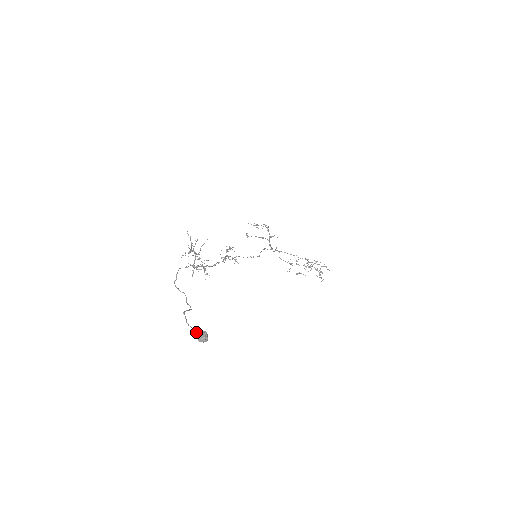
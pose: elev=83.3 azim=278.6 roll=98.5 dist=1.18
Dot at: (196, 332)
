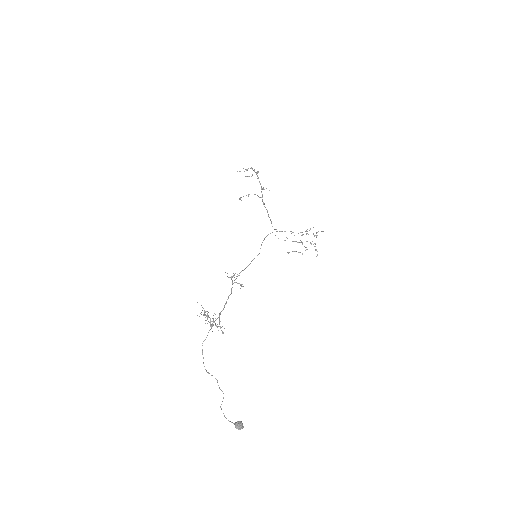
Dot at: (234, 424)
